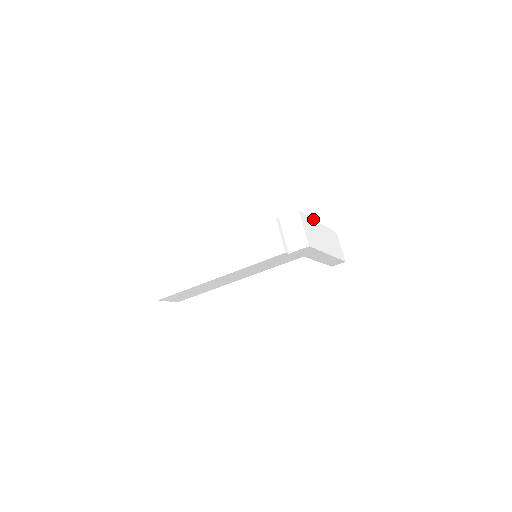
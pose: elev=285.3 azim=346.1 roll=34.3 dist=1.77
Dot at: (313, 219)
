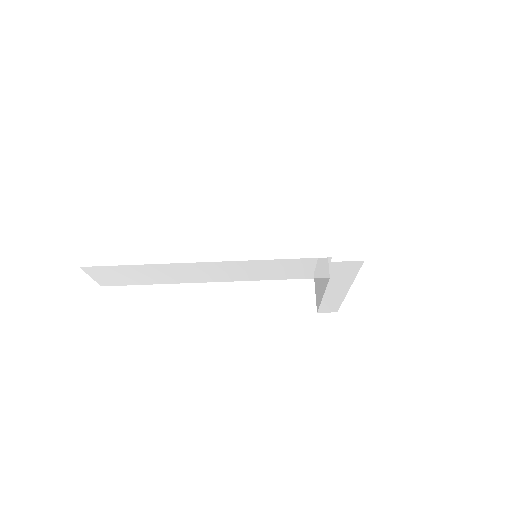
Dot at: occluded
